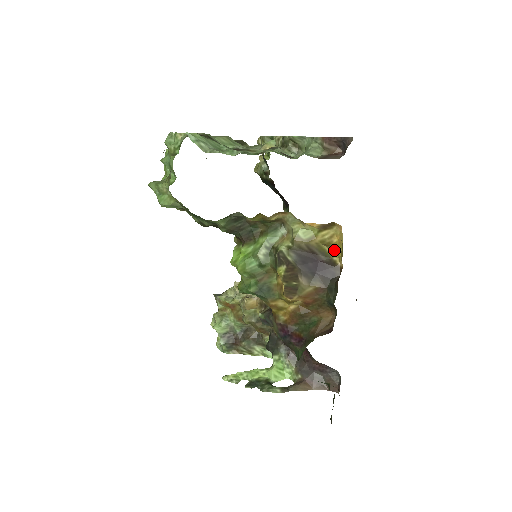
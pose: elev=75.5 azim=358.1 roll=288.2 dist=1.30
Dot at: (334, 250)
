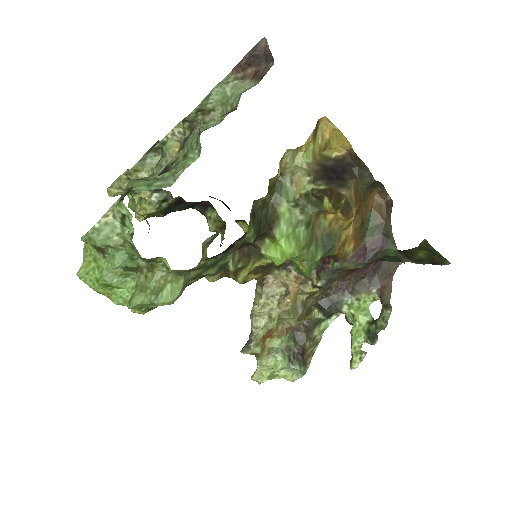
Dot at: (330, 147)
